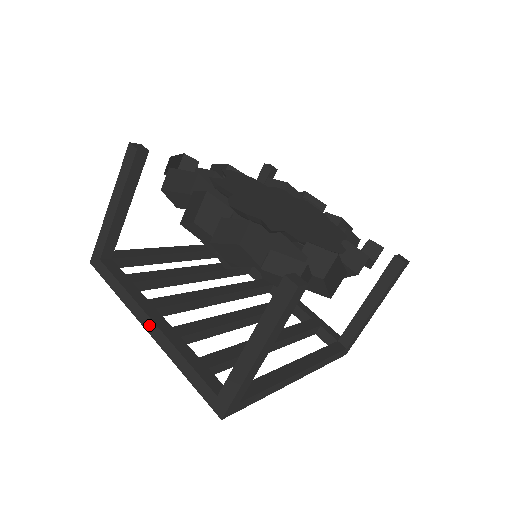
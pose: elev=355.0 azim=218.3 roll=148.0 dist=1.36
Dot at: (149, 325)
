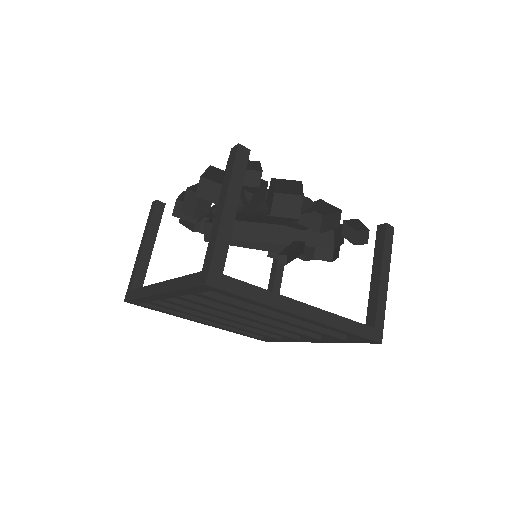
Dot at: (158, 288)
